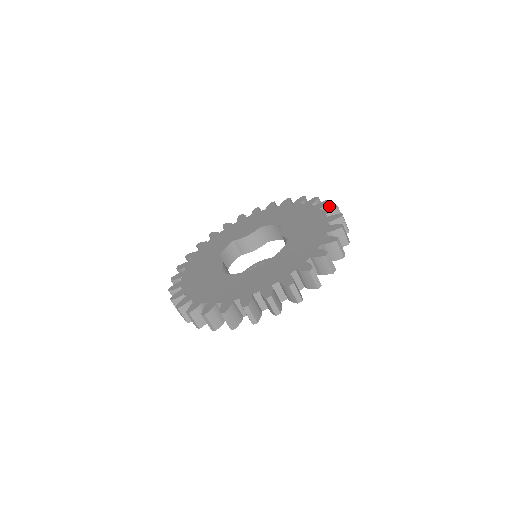
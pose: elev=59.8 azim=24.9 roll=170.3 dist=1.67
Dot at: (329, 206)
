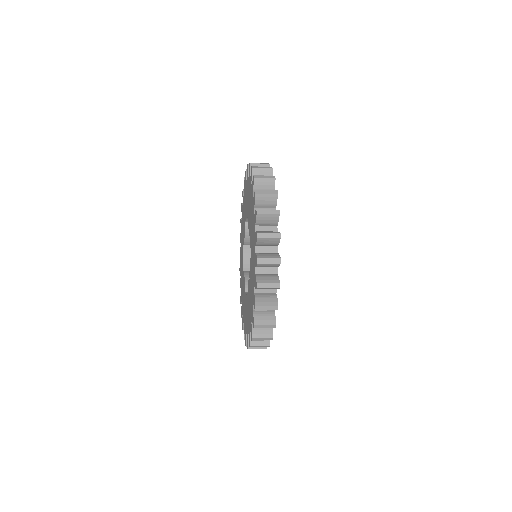
Dot at: (256, 172)
